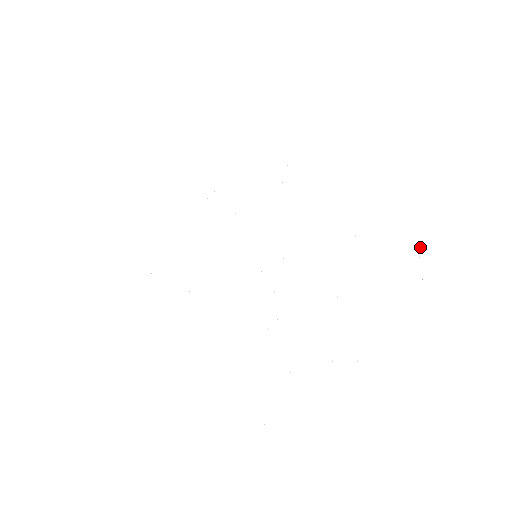
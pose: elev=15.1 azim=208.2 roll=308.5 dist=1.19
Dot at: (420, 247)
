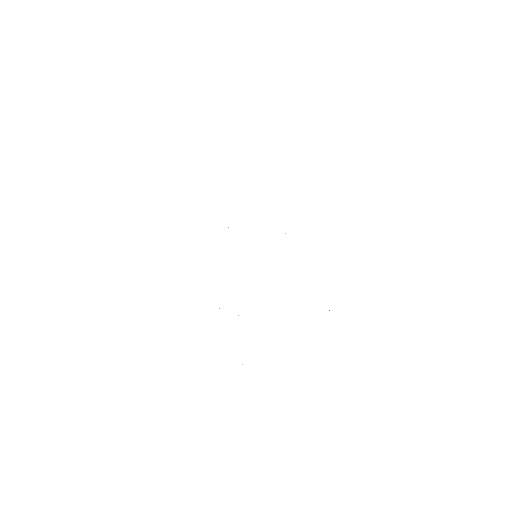
Dot at: occluded
